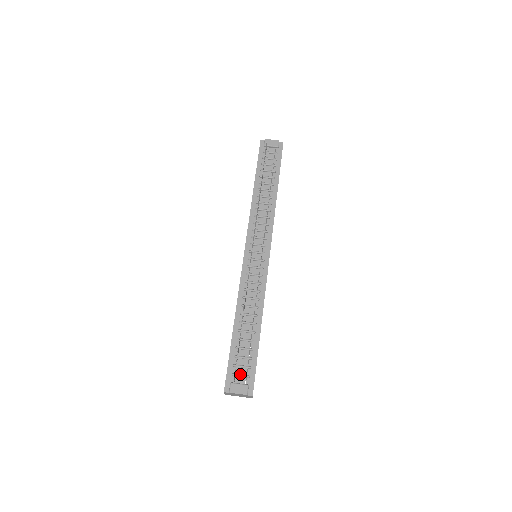
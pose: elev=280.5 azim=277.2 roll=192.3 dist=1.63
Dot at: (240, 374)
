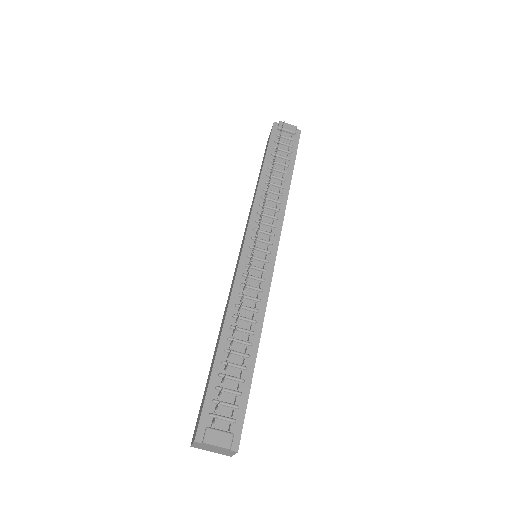
Dot at: (222, 415)
